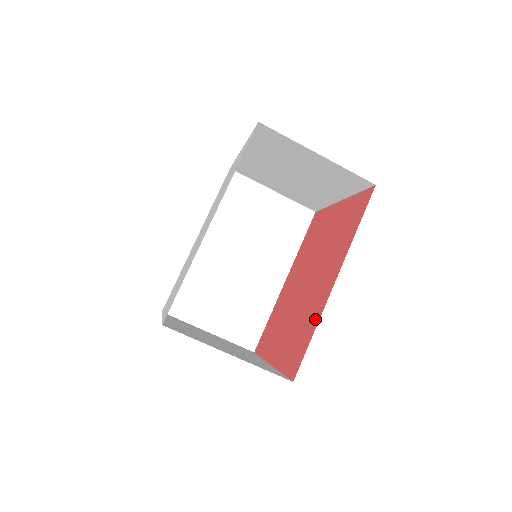
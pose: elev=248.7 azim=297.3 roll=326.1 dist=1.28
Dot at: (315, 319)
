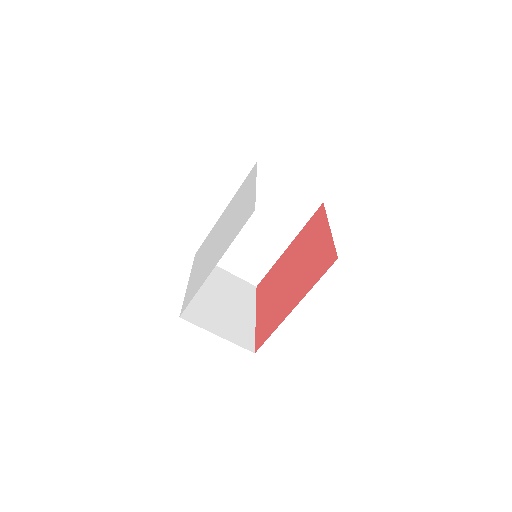
Dot at: (277, 323)
